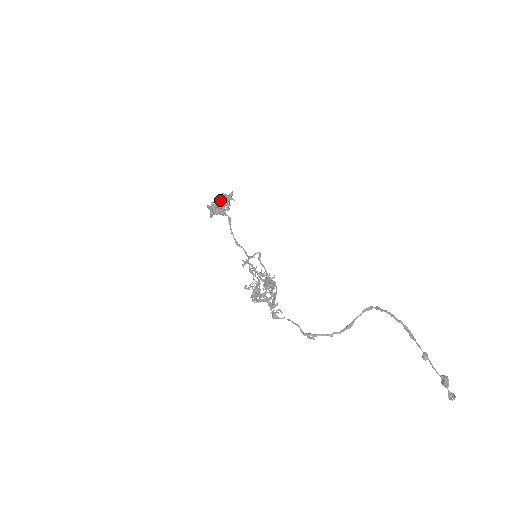
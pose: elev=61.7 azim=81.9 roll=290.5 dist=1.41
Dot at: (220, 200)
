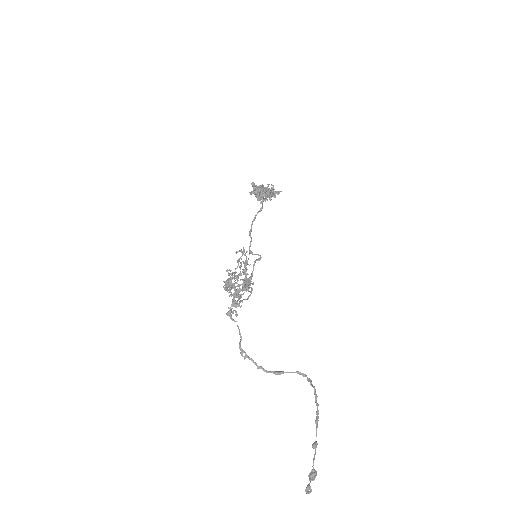
Dot at: (264, 187)
